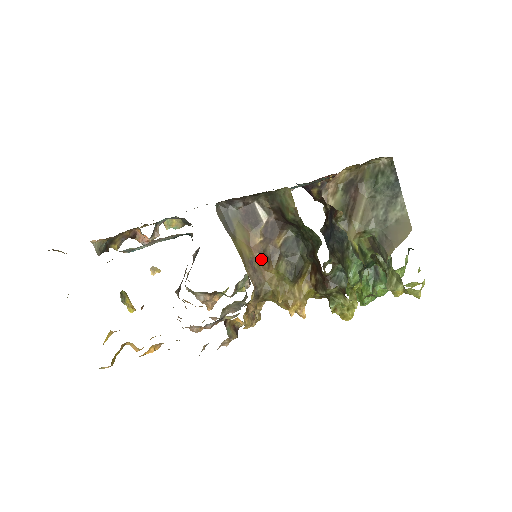
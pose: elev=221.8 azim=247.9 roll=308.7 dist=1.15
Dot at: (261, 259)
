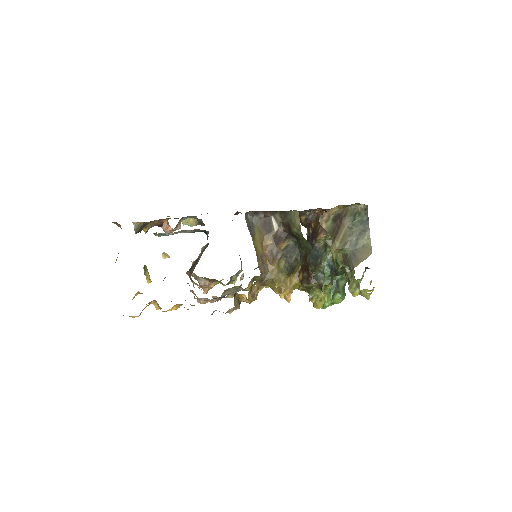
Dot at: (268, 256)
